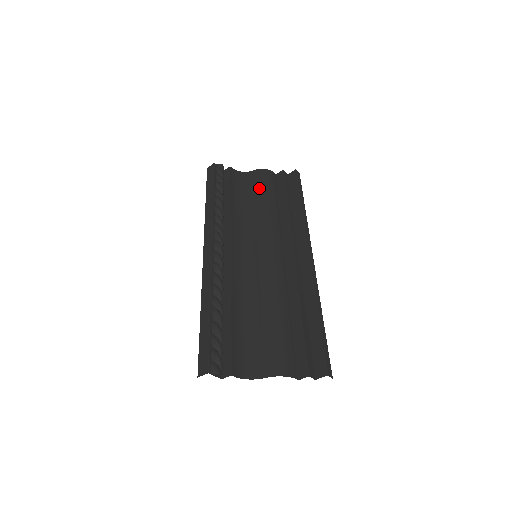
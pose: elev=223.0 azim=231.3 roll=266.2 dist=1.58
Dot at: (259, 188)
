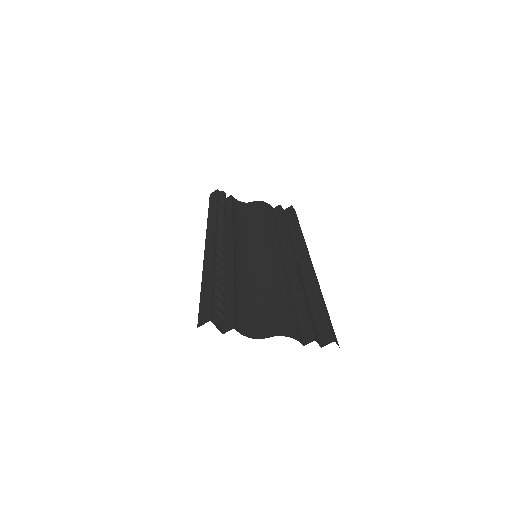
Dot at: (259, 212)
